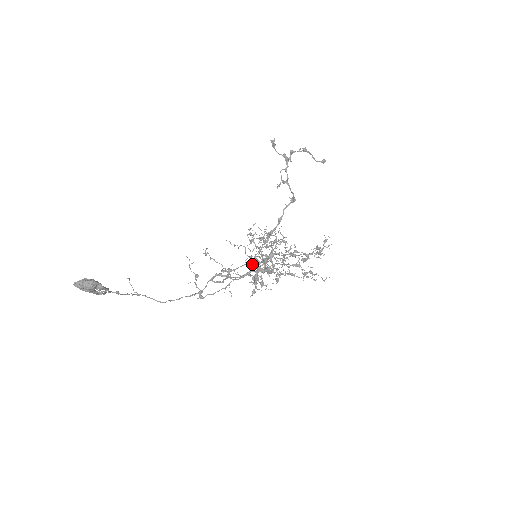
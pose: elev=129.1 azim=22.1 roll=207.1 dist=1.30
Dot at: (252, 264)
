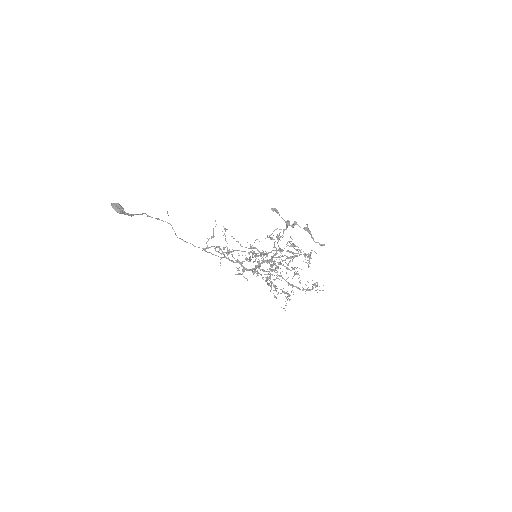
Dot at: (247, 259)
